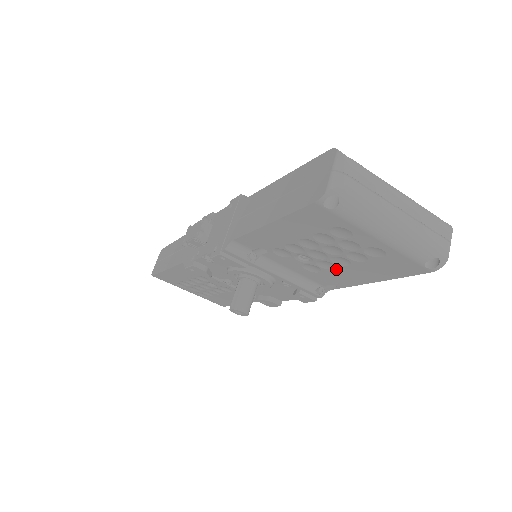
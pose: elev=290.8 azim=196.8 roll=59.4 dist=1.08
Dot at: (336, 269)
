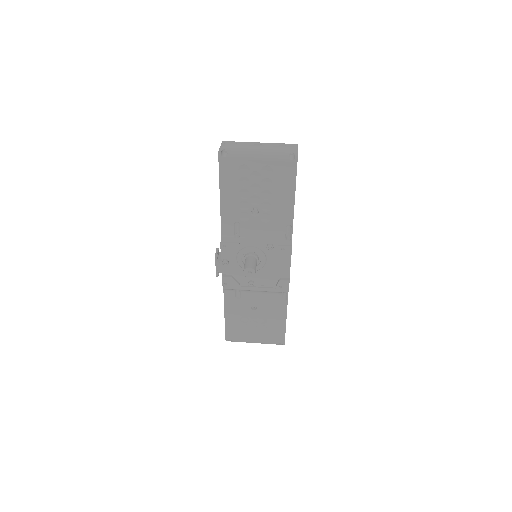
Dot at: (272, 206)
